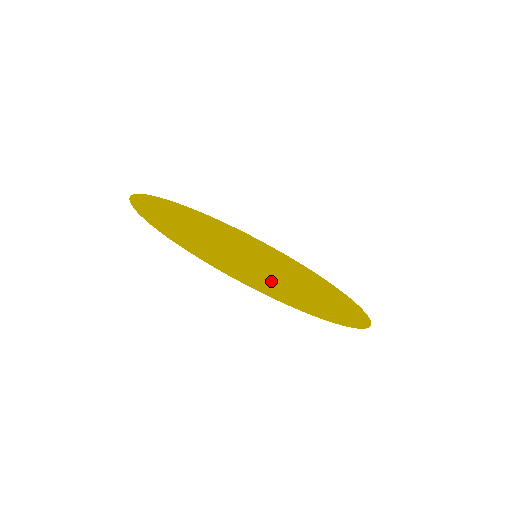
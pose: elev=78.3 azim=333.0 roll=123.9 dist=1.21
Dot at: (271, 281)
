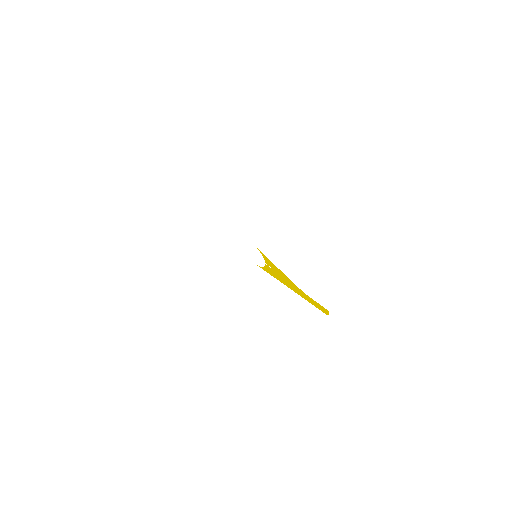
Dot at: occluded
